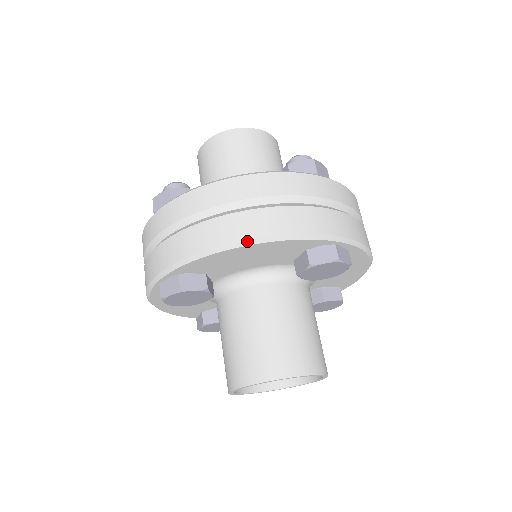
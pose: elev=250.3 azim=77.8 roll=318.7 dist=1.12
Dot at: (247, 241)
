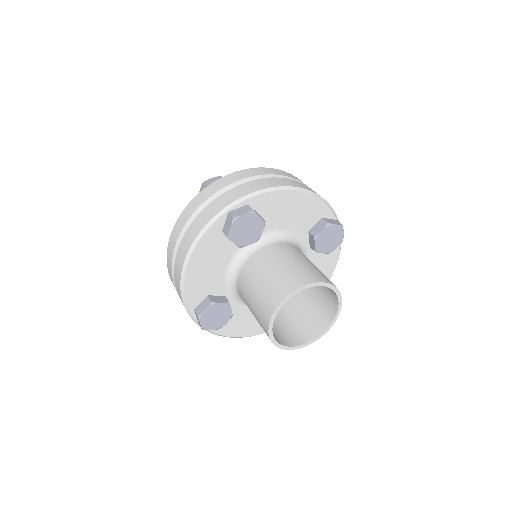
Dot at: (185, 261)
